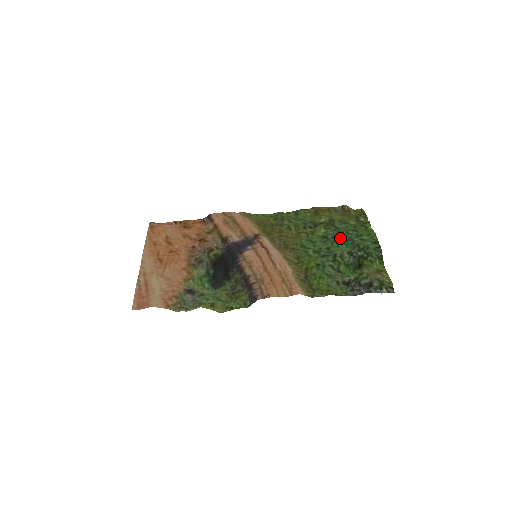
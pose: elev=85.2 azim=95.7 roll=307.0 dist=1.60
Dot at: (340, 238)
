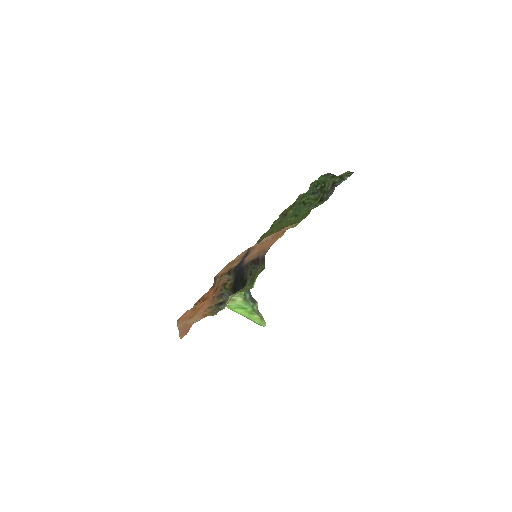
Dot at: occluded
